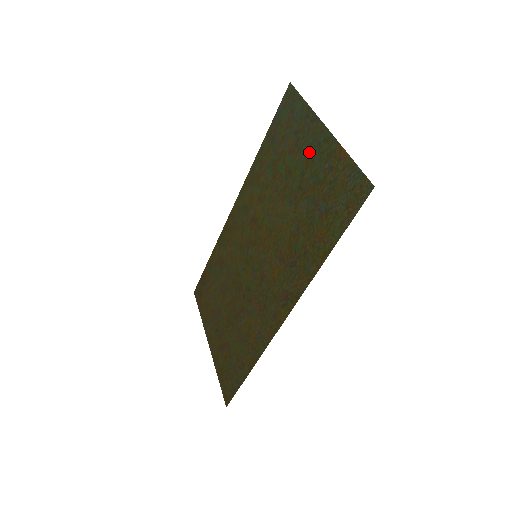
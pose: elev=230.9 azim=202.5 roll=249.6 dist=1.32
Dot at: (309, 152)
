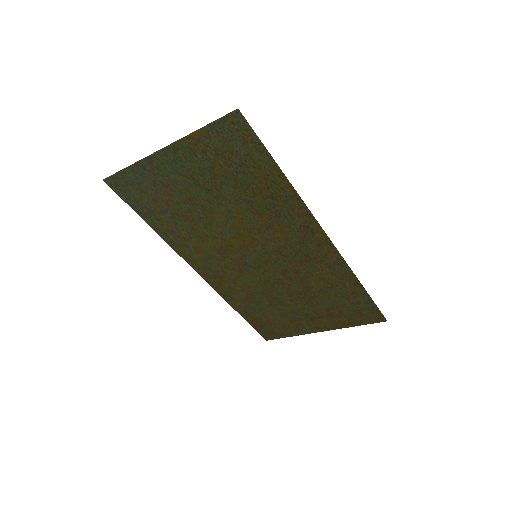
Dot at: (179, 173)
